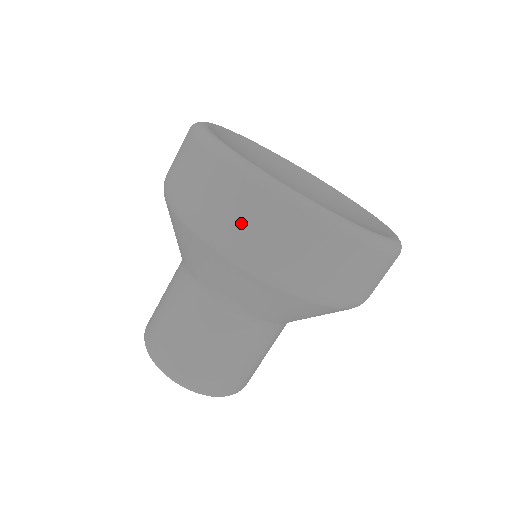
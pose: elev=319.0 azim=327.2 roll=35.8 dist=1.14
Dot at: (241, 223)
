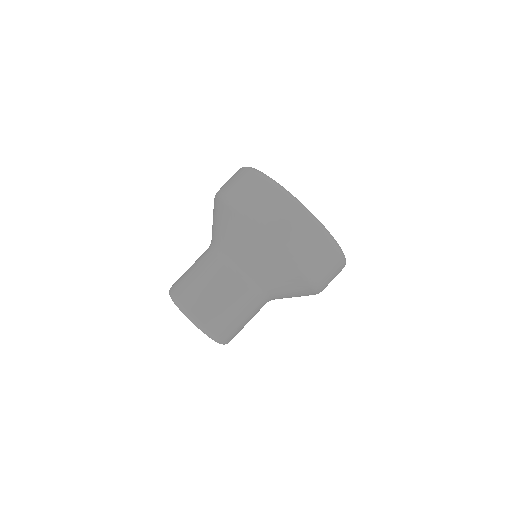
Dot at: (278, 219)
